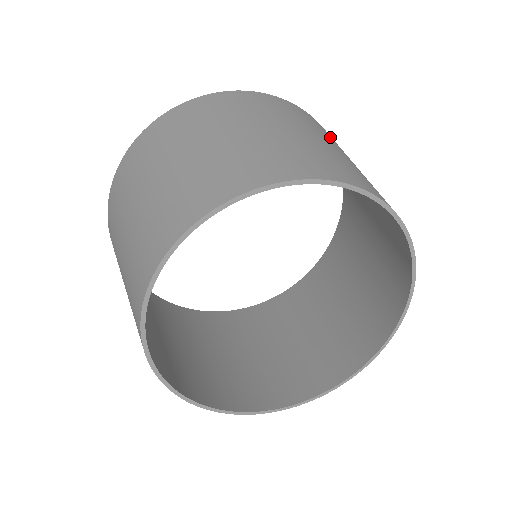
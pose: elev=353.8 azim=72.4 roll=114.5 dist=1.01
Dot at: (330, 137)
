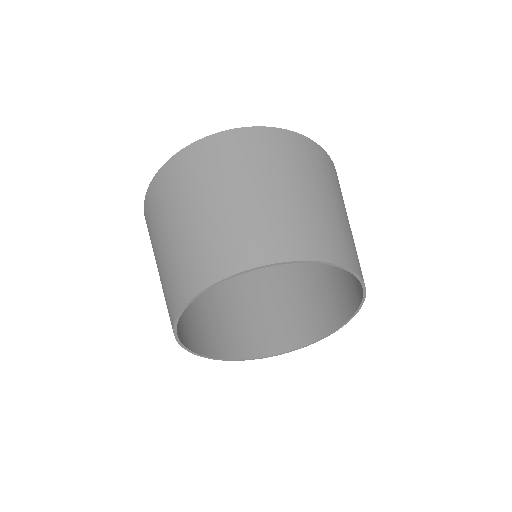
Dot at: (319, 171)
